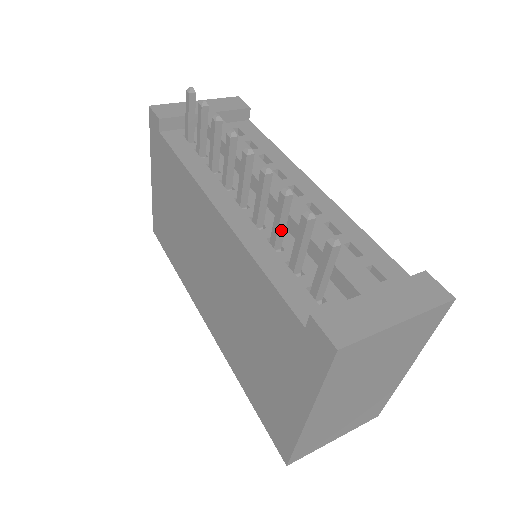
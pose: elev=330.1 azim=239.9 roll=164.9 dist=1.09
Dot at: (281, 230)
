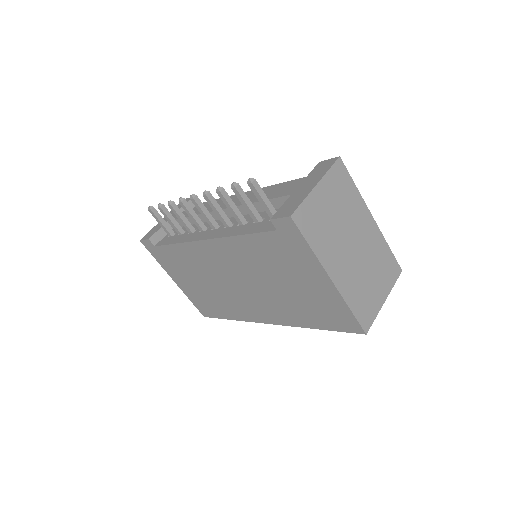
Dot at: (237, 212)
